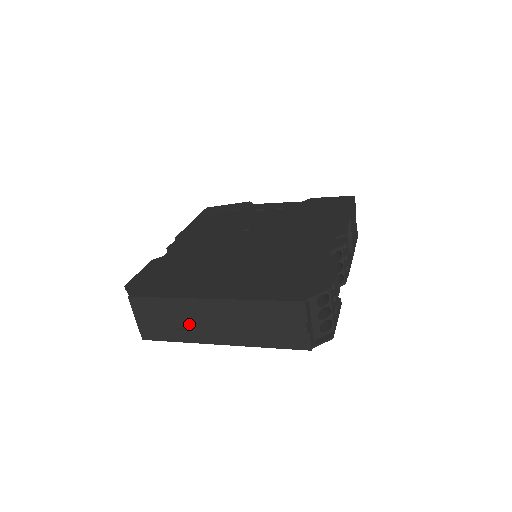
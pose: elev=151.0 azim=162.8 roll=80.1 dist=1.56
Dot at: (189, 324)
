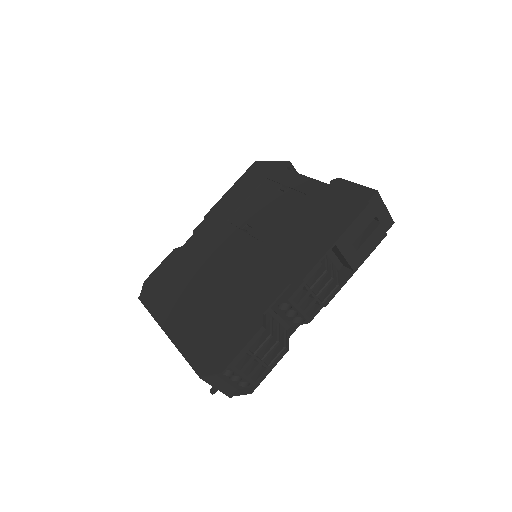
Dot at: occluded
